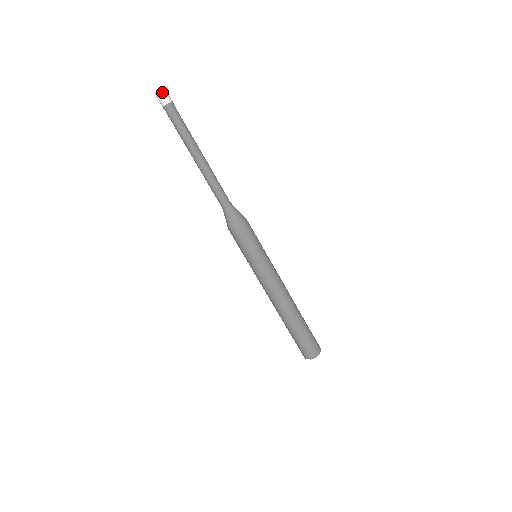
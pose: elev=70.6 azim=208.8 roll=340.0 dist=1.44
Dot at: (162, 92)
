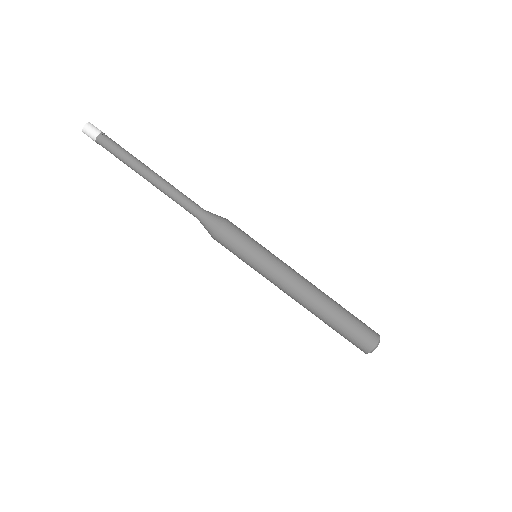
Dot at: (90, 125)
